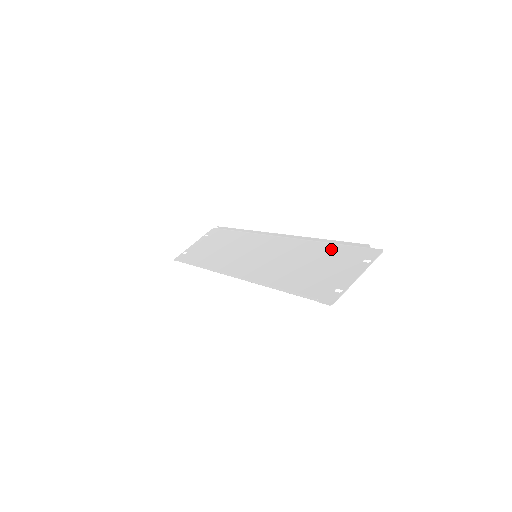
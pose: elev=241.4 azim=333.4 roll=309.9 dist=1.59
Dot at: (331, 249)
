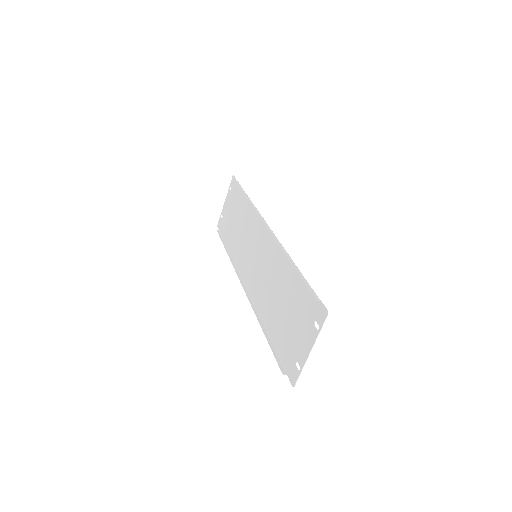
Dot at: (296, 281)
